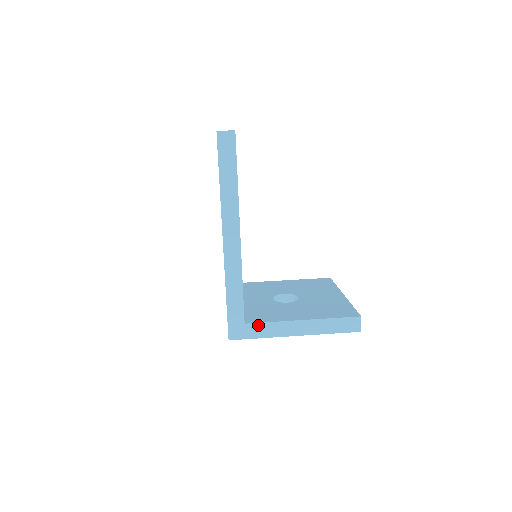
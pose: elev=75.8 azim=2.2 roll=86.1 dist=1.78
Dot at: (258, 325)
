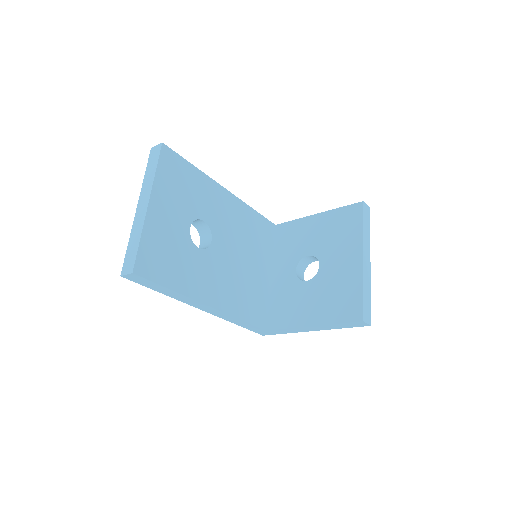
Dot at: (277, 330)
